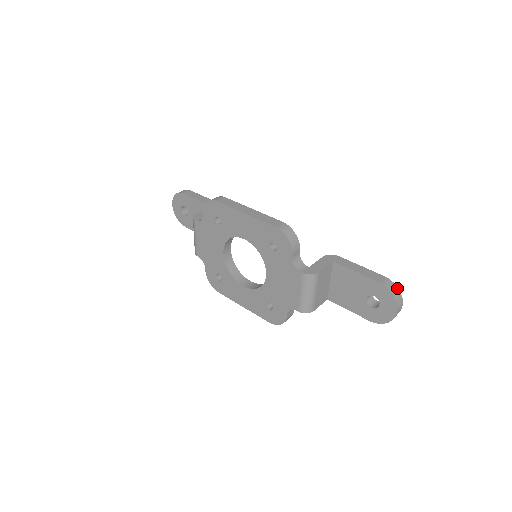
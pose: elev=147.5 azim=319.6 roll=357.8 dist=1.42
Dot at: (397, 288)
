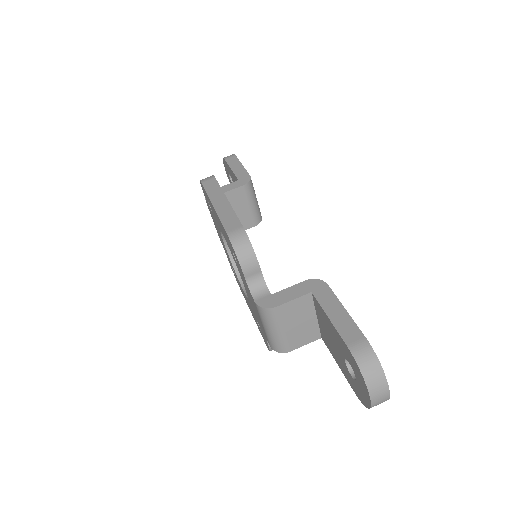
Dot at: (378, 363)
